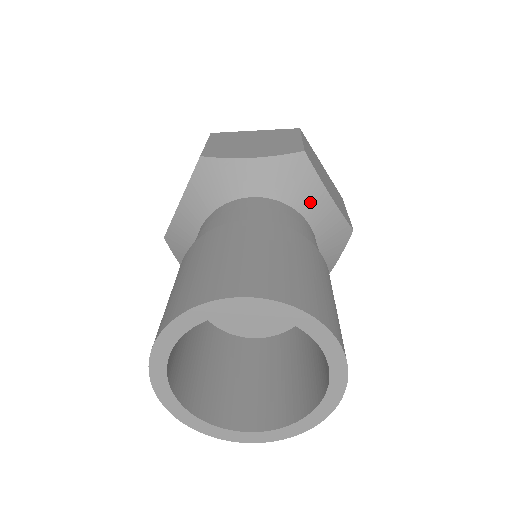
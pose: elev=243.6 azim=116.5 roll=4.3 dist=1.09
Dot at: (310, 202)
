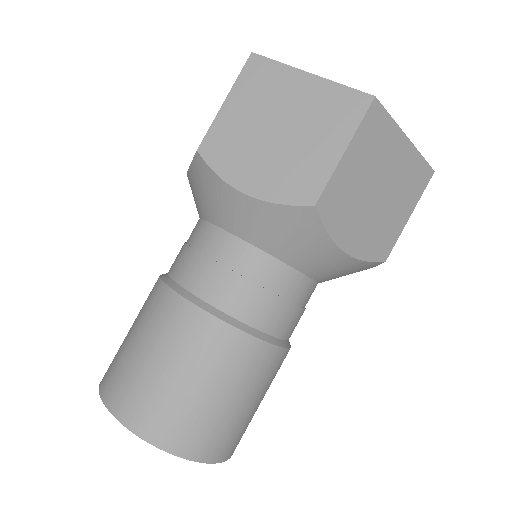
Dot at: (335, 278)
